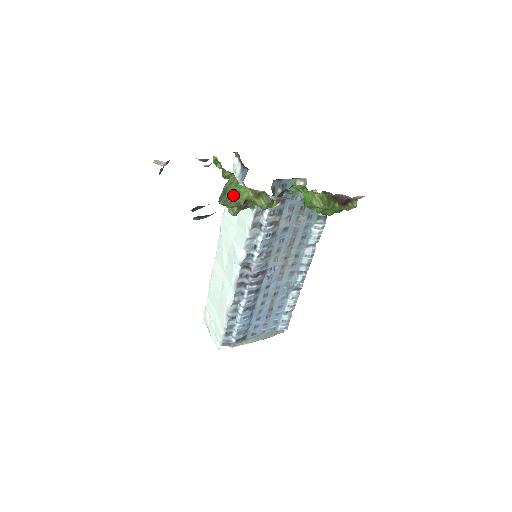
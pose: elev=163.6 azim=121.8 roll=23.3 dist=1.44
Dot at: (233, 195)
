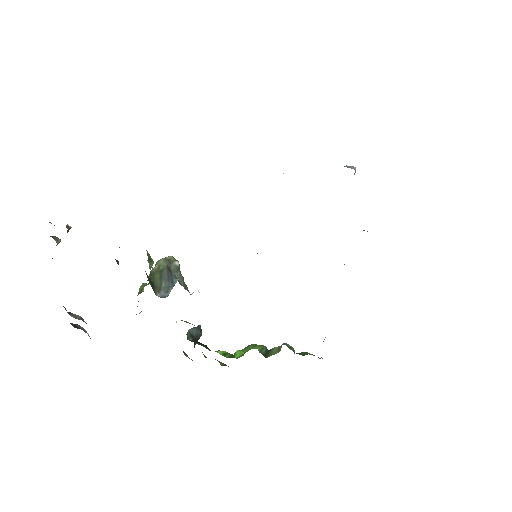
Dot at: occluded
